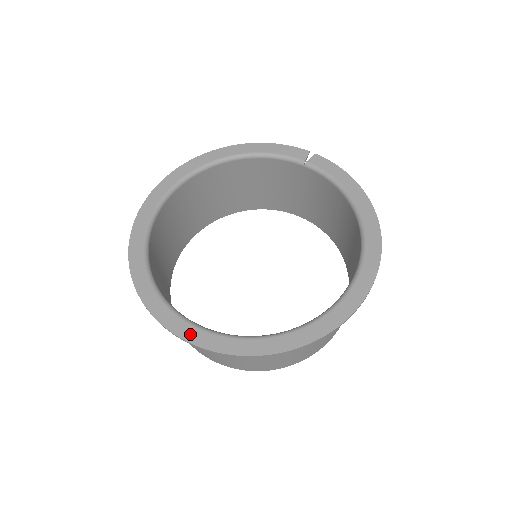
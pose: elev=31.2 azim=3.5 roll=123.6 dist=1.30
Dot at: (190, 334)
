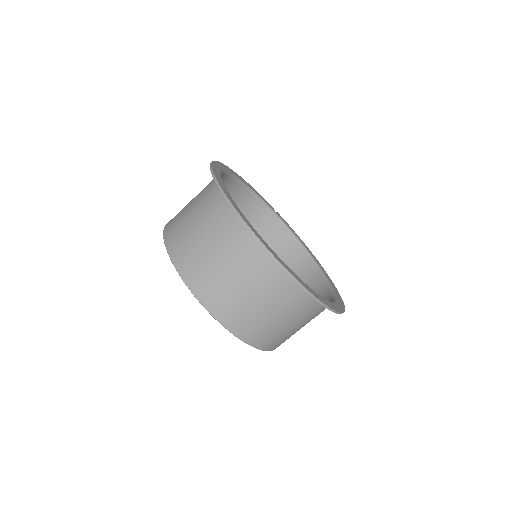
Dot at: (293, 273)
